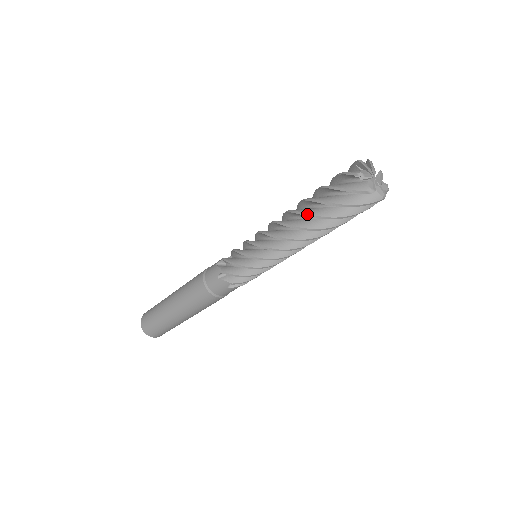
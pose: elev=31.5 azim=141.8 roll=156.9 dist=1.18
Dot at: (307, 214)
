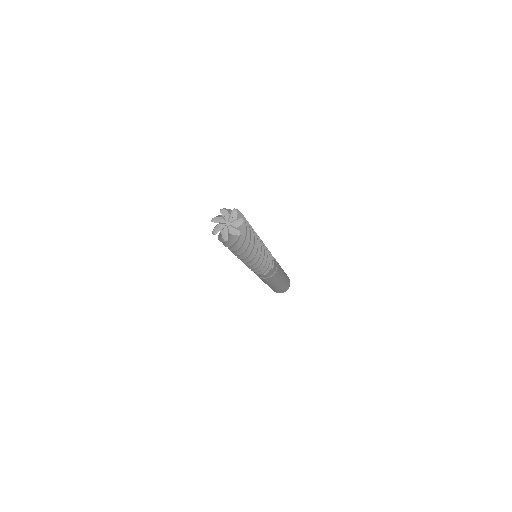
Dot at: occluded
